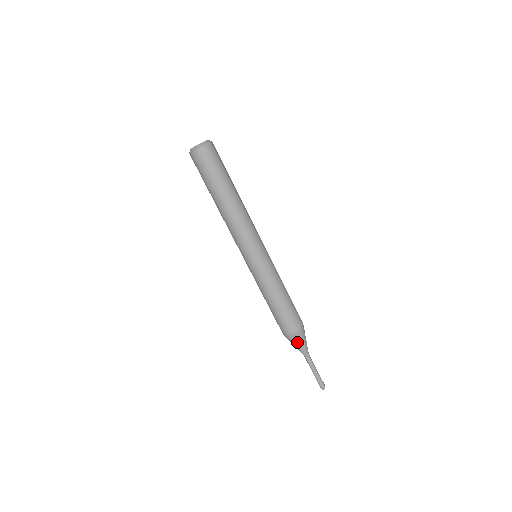
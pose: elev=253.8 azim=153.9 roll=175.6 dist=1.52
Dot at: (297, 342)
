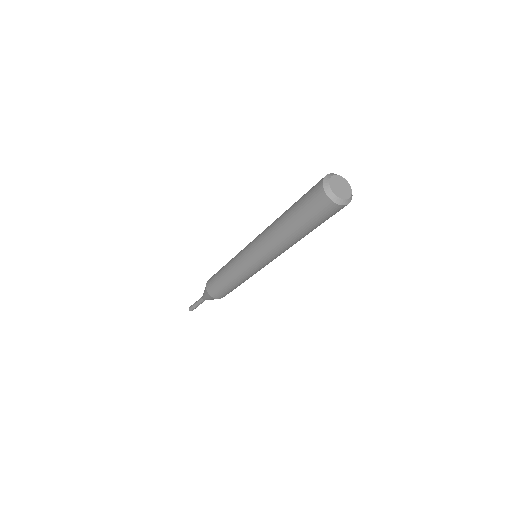
Dot at: (206, 294)
